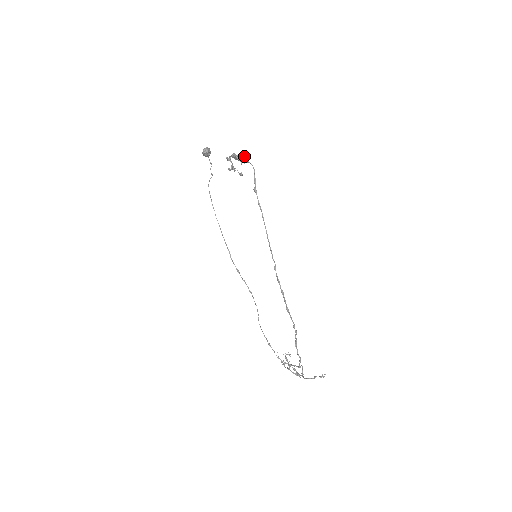
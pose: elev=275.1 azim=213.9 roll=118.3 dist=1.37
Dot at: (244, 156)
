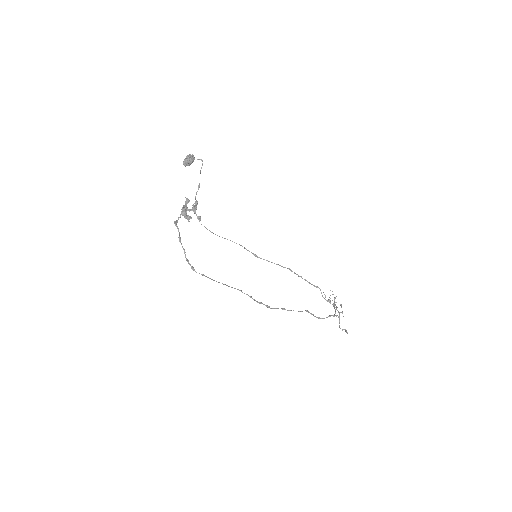
Dot at: (185, 218)
